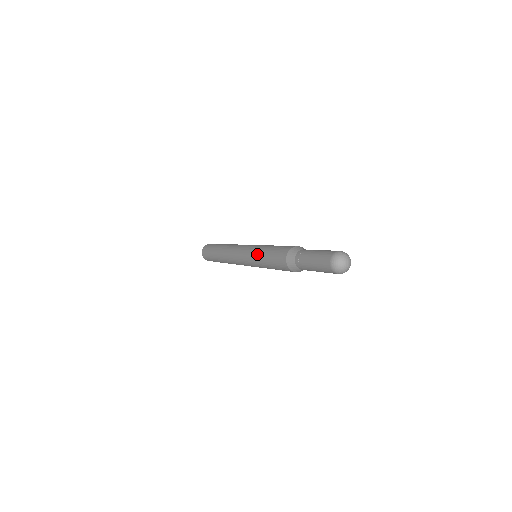
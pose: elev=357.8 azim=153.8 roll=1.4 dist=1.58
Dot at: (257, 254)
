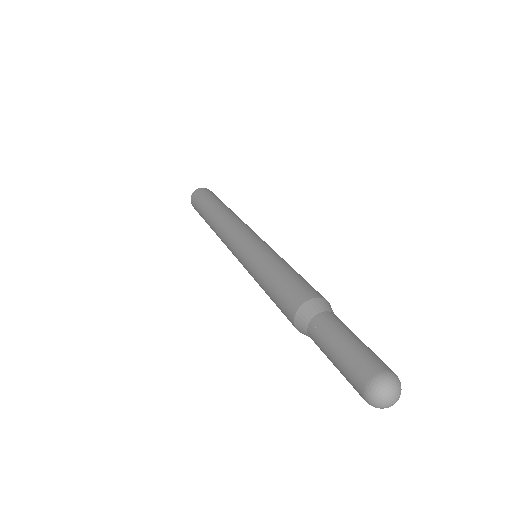
Dot at: occluded
